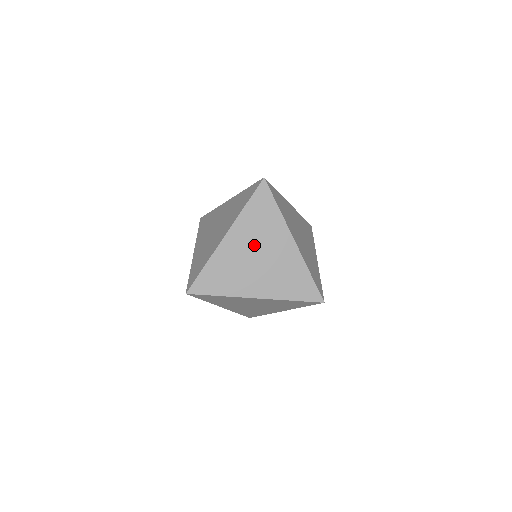
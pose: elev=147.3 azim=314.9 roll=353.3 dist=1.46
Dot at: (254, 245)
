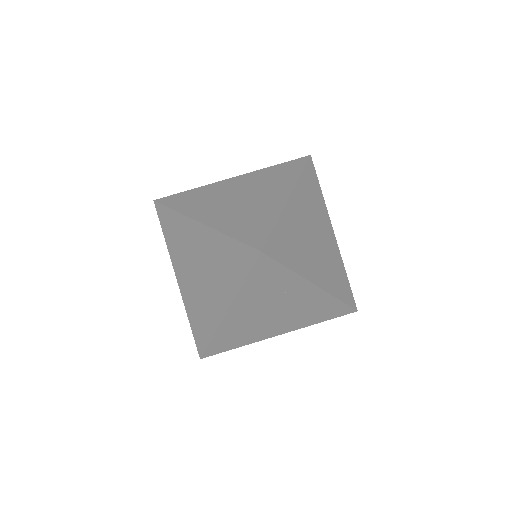
Dot at: (266, 306)
